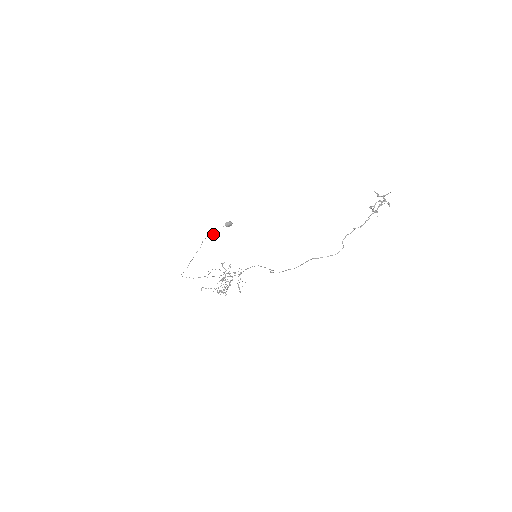
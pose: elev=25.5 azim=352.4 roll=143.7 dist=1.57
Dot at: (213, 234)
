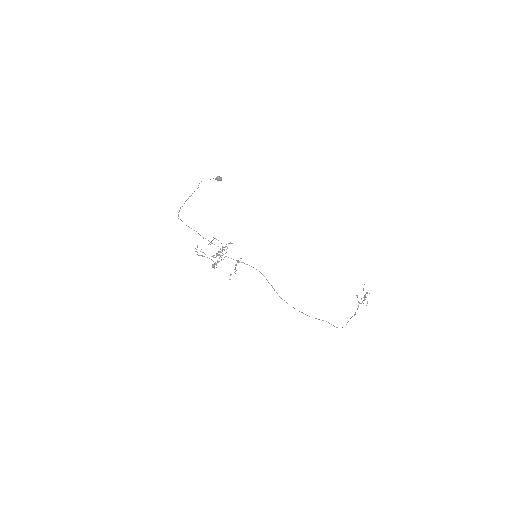
Dot at: occluded
